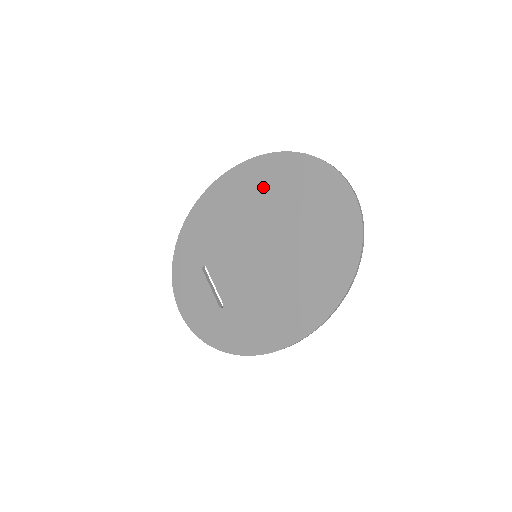
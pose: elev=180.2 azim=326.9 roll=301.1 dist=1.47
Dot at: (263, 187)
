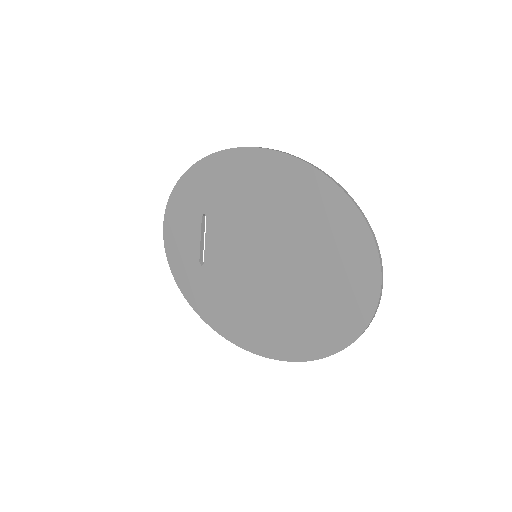
Dot at: (304, 207)
